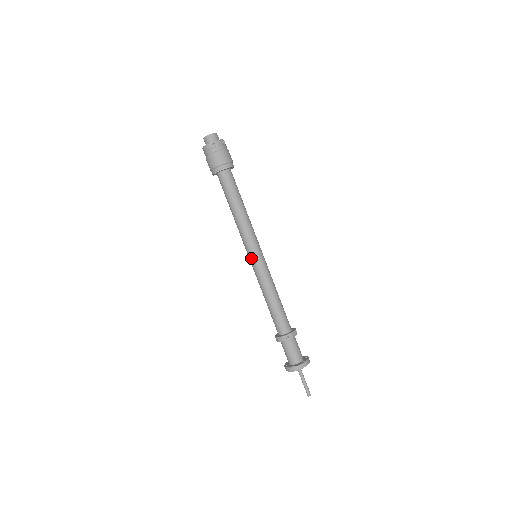
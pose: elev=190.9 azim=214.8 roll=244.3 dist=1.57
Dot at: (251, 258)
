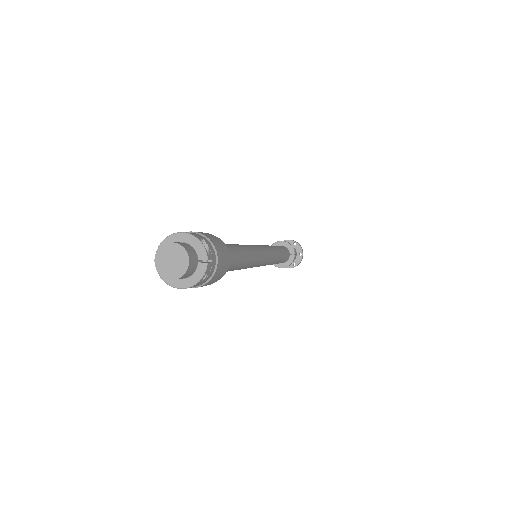
Dot at: occluded
